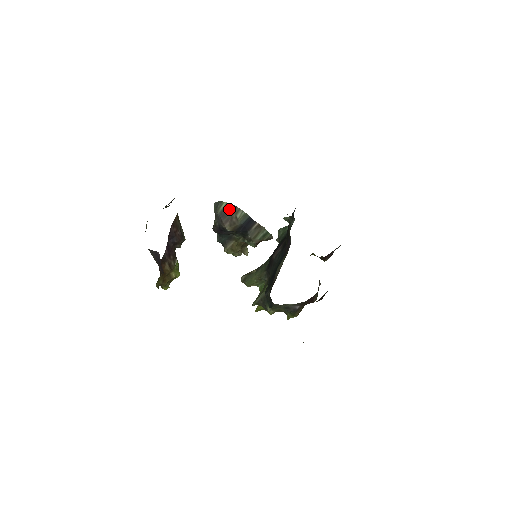
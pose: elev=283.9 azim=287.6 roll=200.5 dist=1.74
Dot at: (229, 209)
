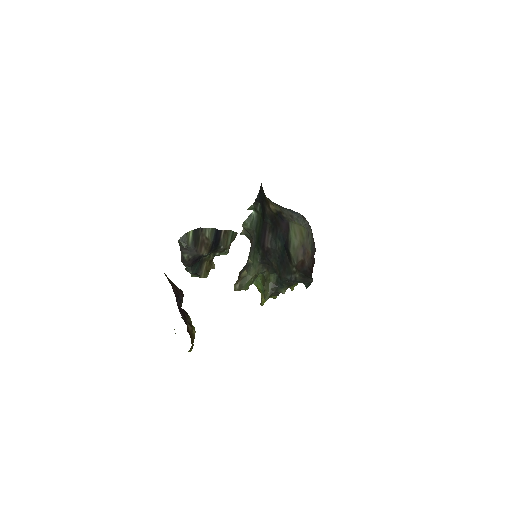
Dot at: (197, 235)
